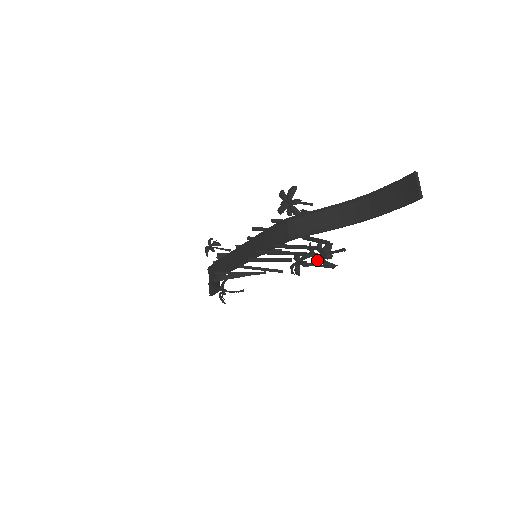
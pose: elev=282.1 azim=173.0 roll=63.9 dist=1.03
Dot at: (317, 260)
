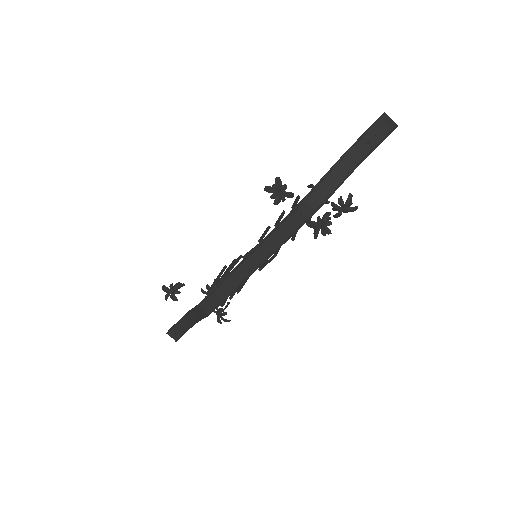
Dot at: (341, 213)
